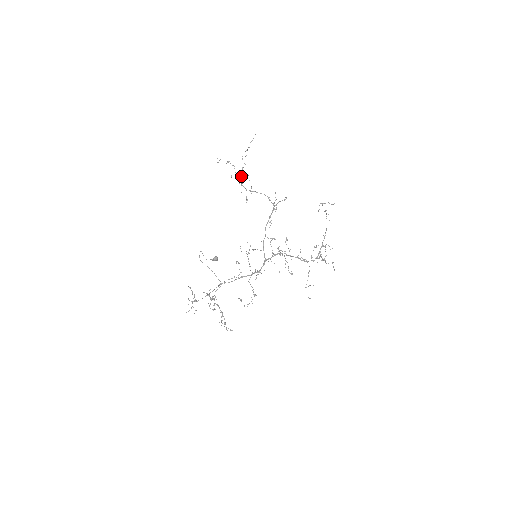
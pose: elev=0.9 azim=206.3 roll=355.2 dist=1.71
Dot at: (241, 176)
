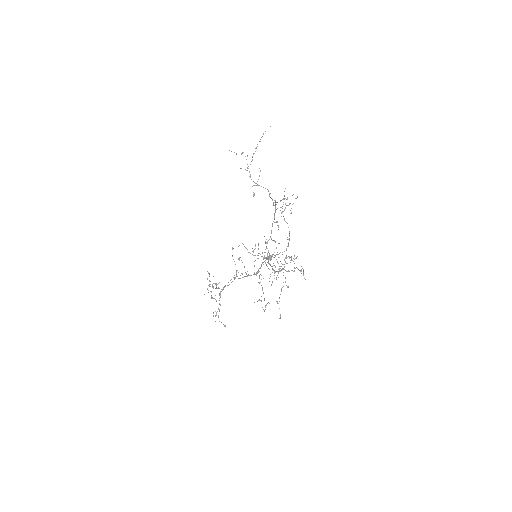
Dot at: (247, 168)
